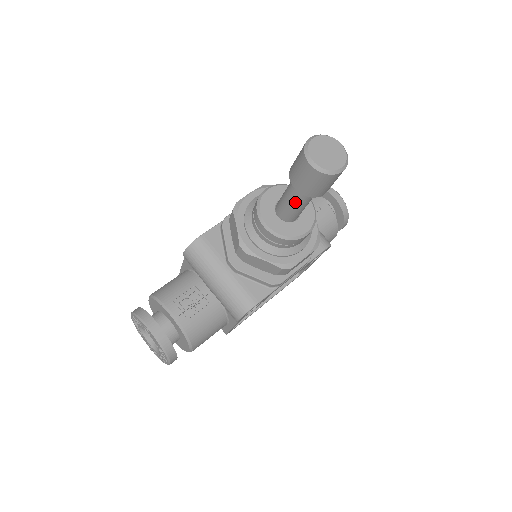
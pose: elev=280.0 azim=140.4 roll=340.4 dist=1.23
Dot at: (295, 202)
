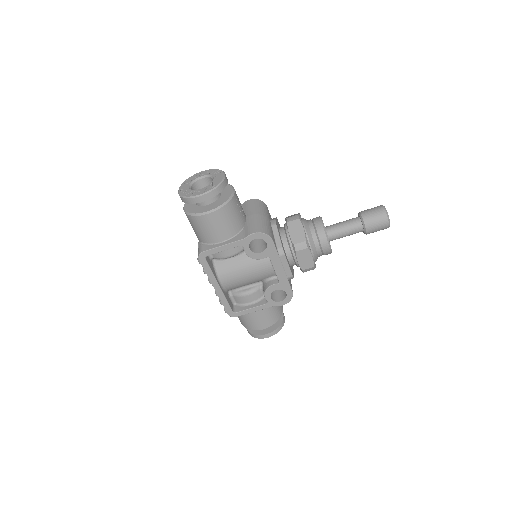
Dot at: (347, 224)
